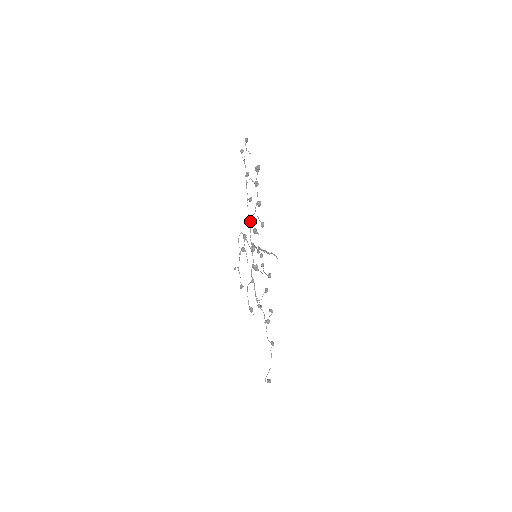
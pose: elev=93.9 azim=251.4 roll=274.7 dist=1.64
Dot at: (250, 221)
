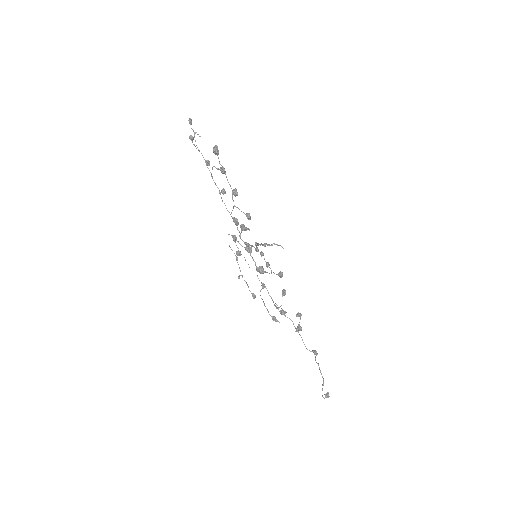
Dot at: (233, 218)
